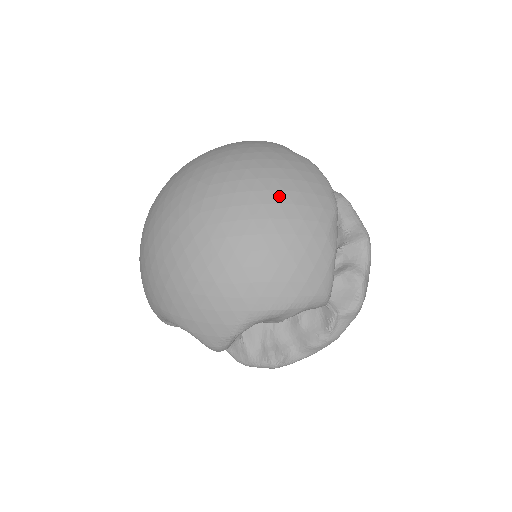
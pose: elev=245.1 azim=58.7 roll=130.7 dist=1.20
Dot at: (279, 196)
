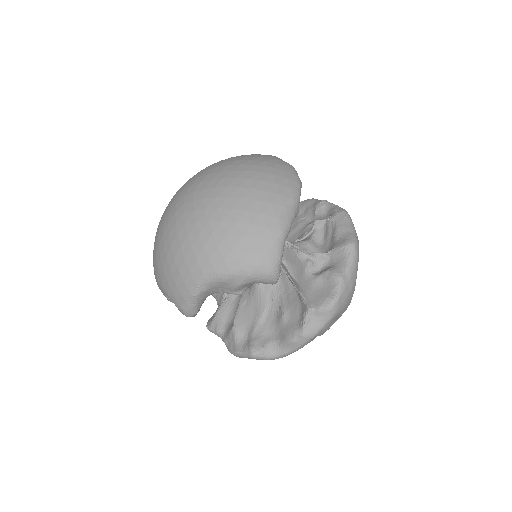
Dot at: (242, 182)
